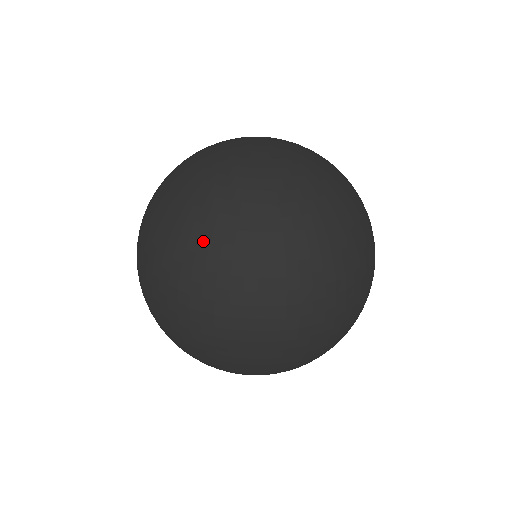
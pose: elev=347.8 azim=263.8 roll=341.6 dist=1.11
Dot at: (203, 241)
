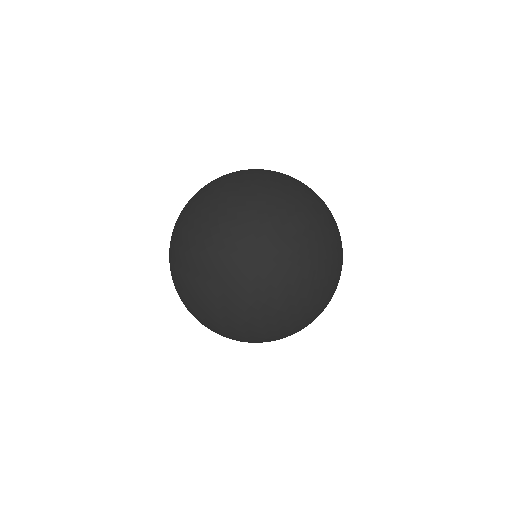
Dot at: (310, 307)
